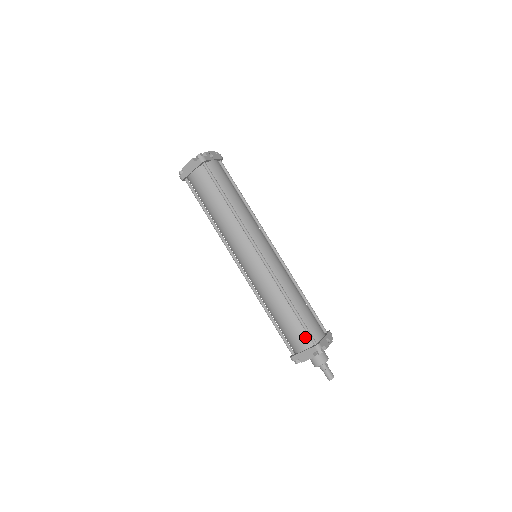
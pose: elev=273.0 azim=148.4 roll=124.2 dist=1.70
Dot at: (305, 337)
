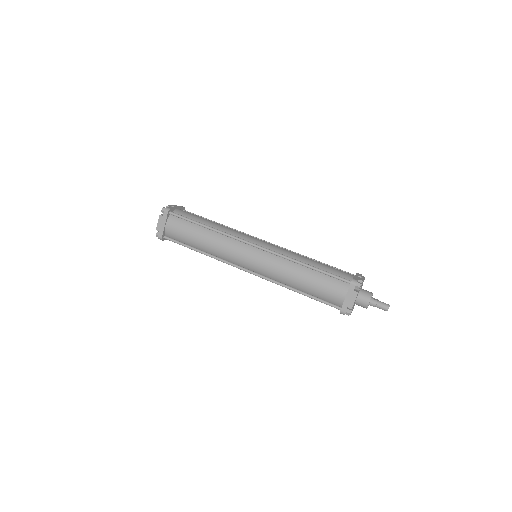
Dot at: (338, 284)
